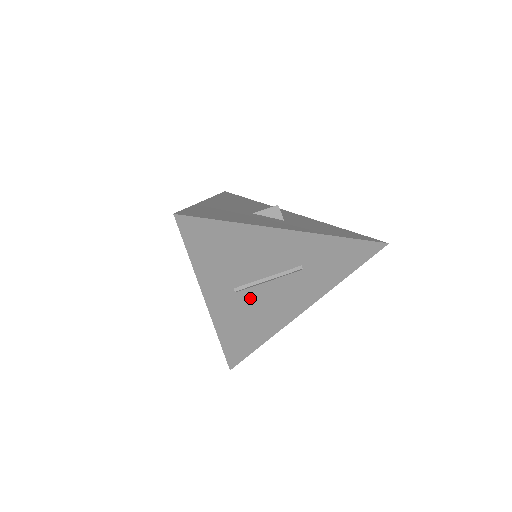
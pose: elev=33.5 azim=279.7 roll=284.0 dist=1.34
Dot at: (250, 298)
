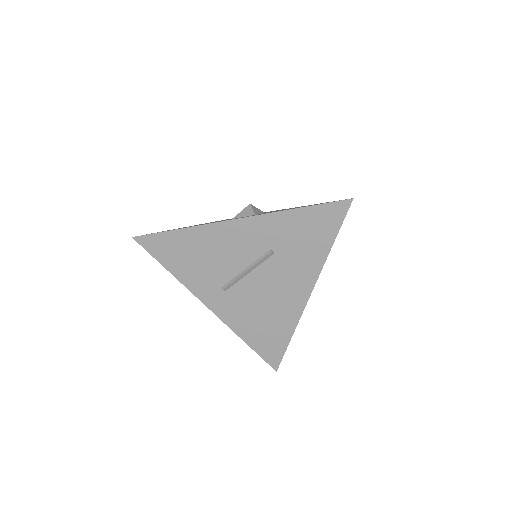
Dot at: (243, 293)
